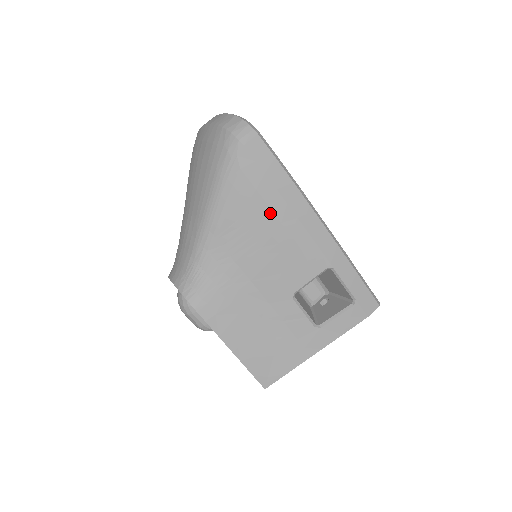
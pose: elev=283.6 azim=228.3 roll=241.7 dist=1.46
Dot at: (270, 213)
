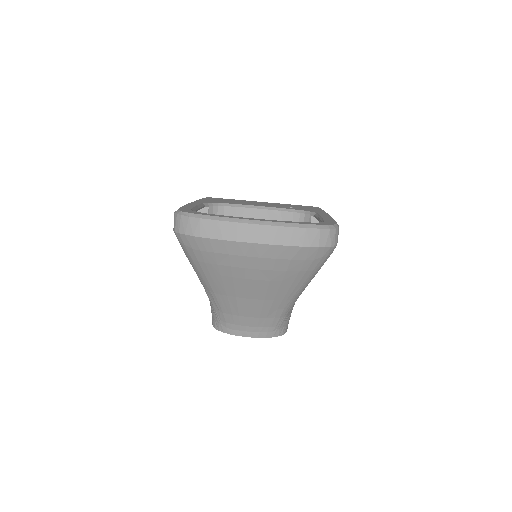
Dot at: occluded
